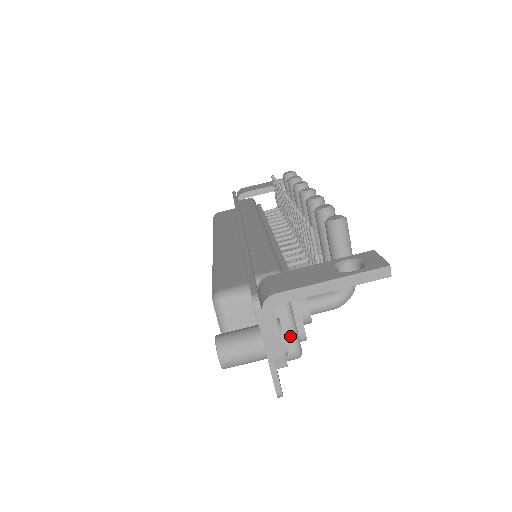
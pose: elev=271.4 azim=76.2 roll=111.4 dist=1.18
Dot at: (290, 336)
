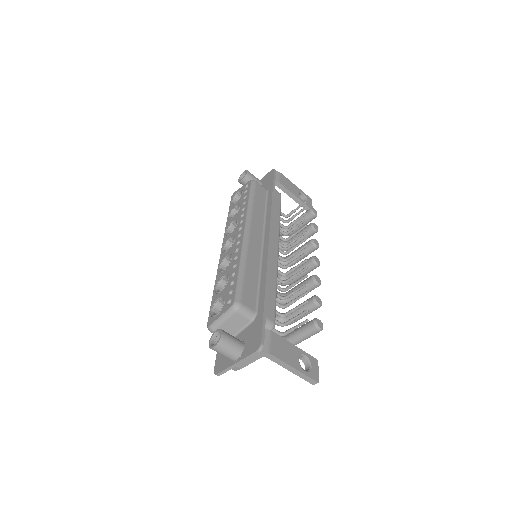
Dot at: occluded
